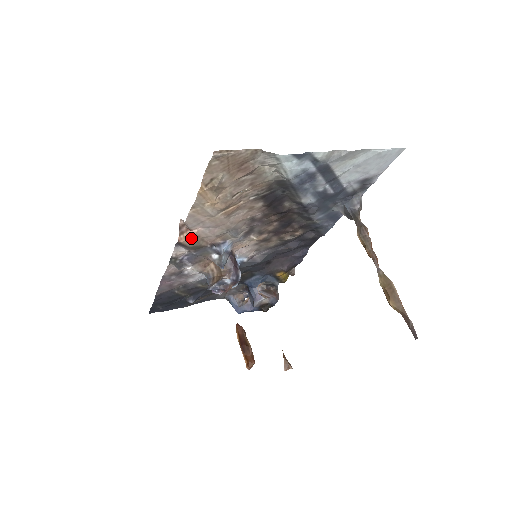
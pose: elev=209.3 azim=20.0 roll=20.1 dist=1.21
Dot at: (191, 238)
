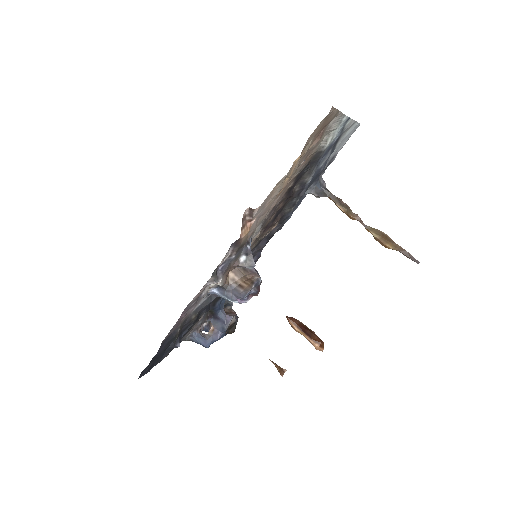
Dot at: (248, 231)
